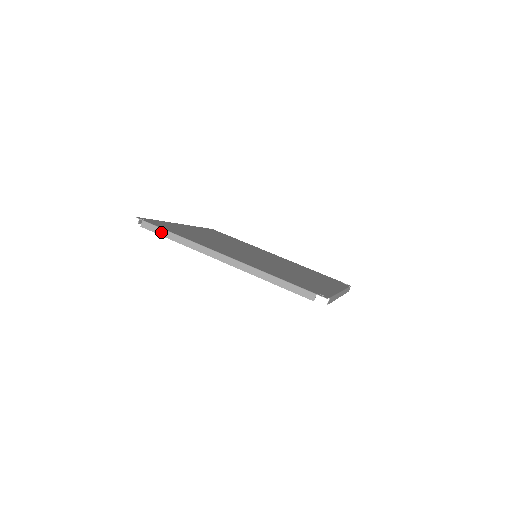
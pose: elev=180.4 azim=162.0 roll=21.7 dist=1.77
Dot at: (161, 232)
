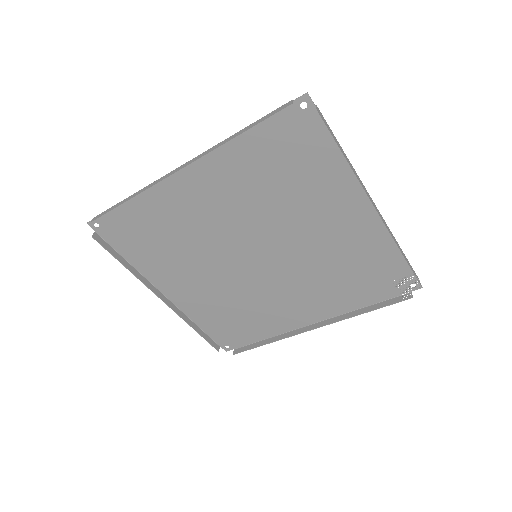
Dot at: (112, 208)
